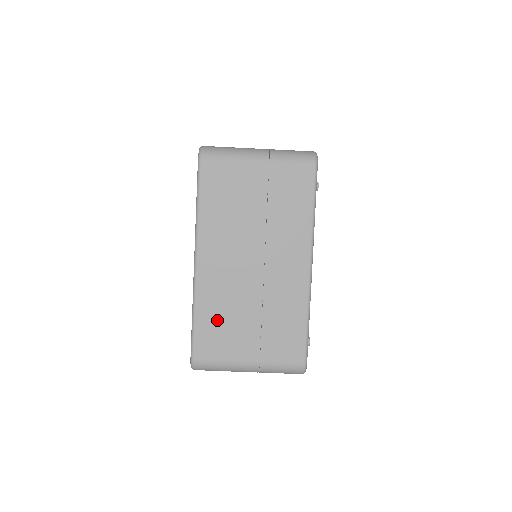
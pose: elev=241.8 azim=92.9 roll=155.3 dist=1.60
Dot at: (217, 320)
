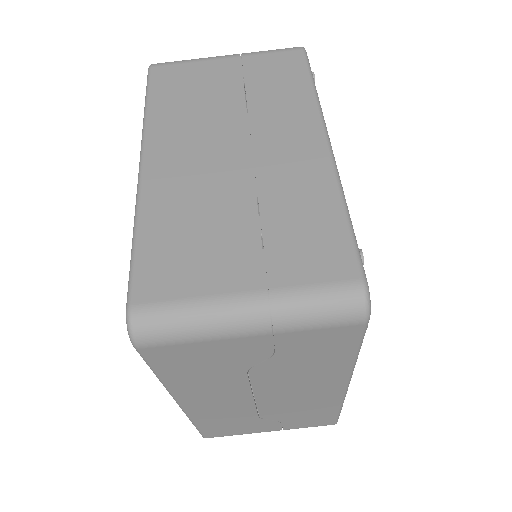
Dot at: (177, 234)
